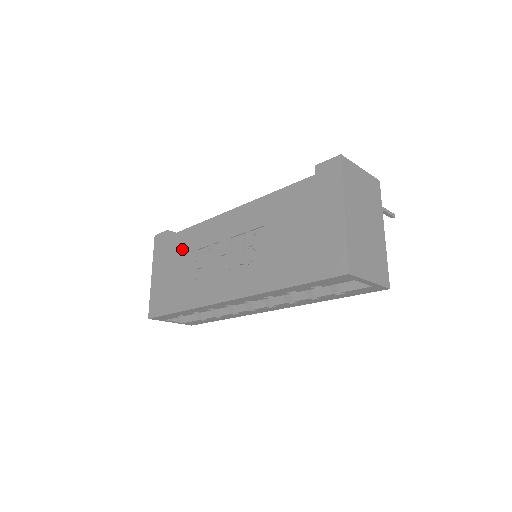
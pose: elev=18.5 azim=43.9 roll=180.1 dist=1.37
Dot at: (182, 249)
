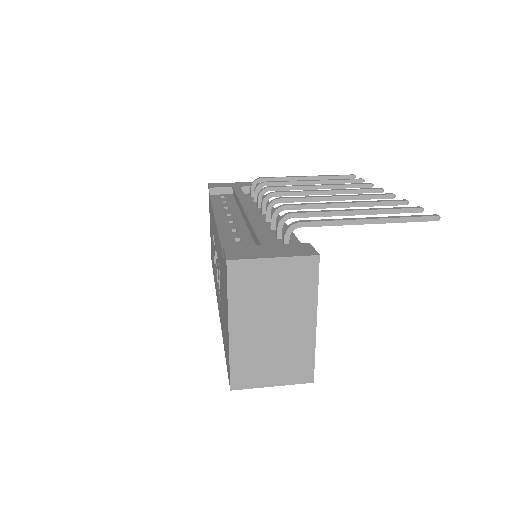
Dot at: occluded
